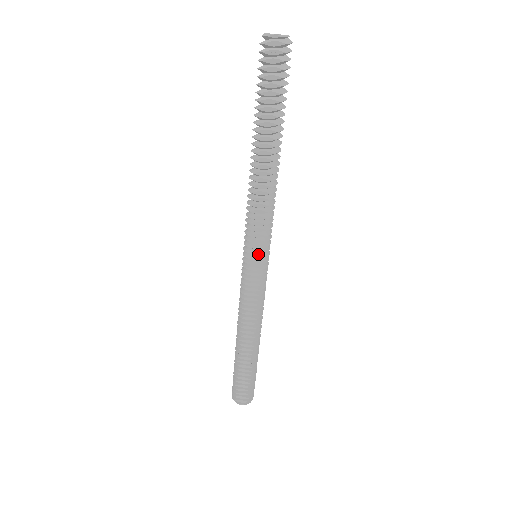
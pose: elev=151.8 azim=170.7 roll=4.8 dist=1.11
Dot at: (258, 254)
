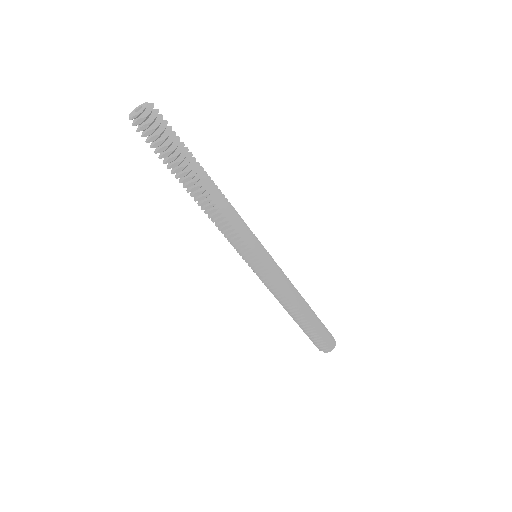
Dot at: (254, 257)
